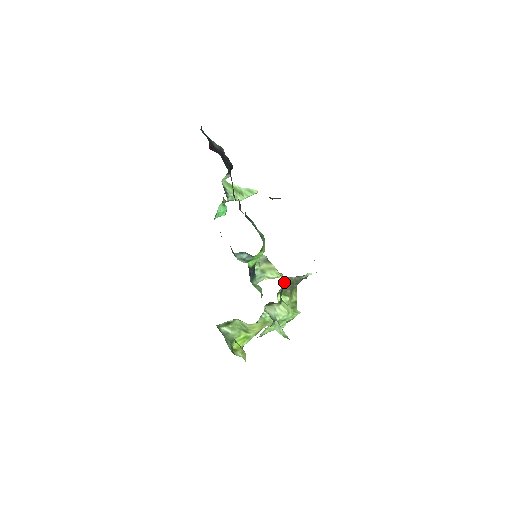
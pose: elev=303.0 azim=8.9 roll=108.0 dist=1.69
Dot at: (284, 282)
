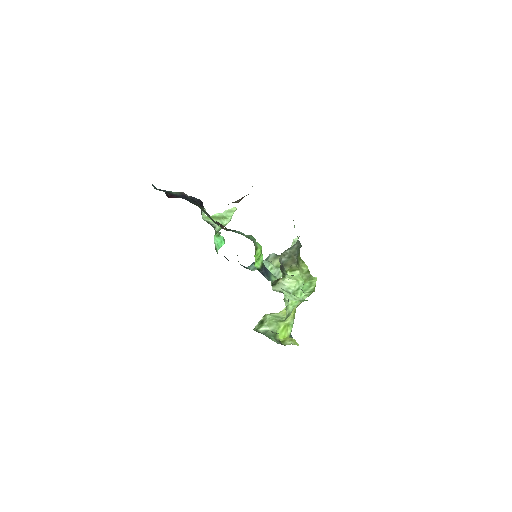
Dot at: (282, 260)
